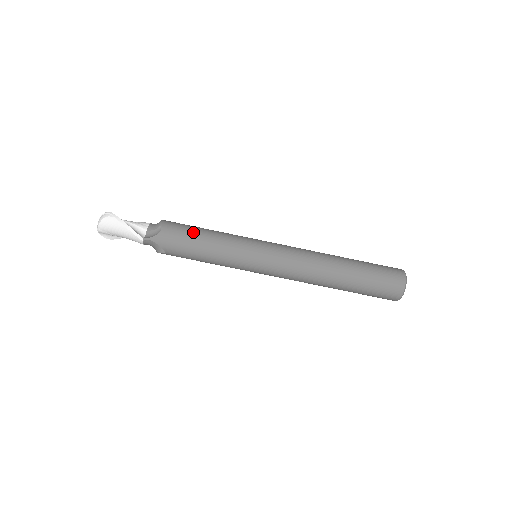
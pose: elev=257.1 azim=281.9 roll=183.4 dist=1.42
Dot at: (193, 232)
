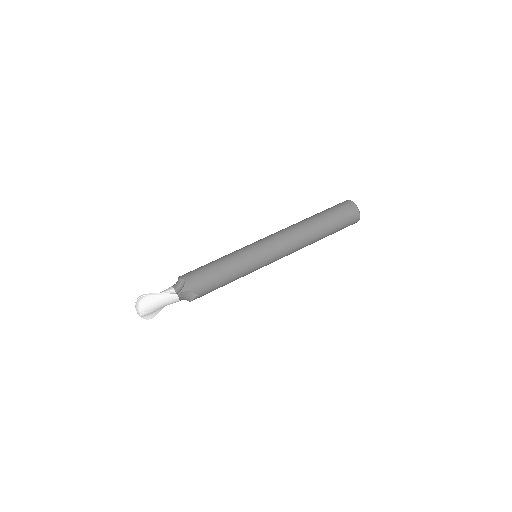
Dot at: (206, 267)
